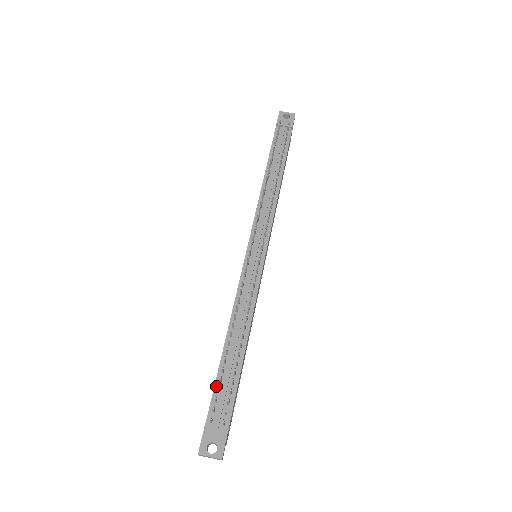
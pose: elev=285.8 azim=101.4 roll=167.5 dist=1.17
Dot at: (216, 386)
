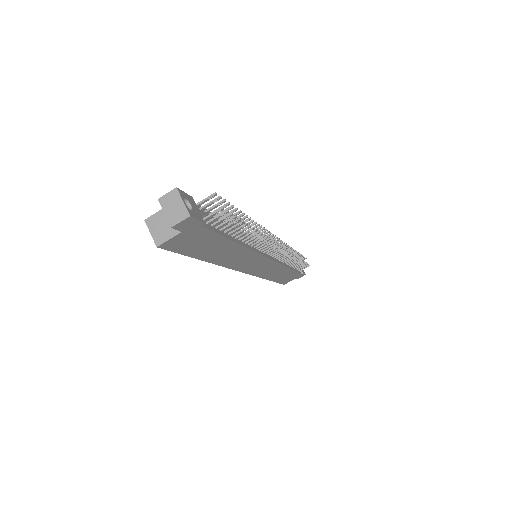
Dot at: (210, 212)
